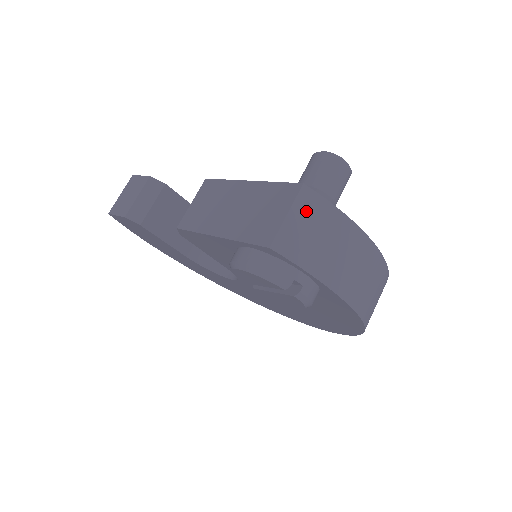
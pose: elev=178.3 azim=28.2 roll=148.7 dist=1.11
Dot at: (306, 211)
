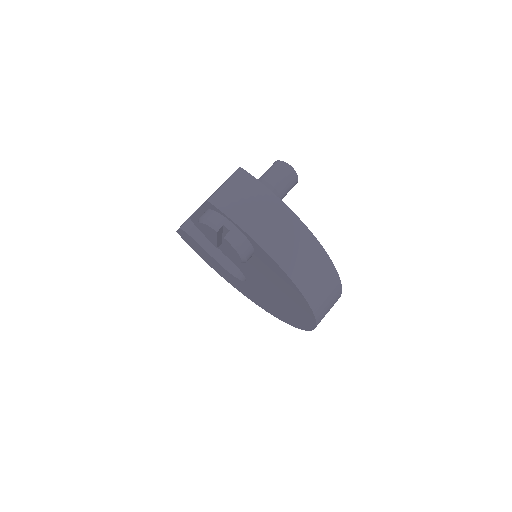
Dot at: (238, 182)
